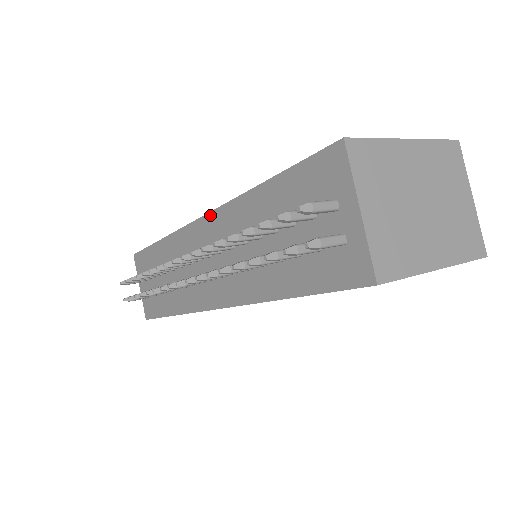
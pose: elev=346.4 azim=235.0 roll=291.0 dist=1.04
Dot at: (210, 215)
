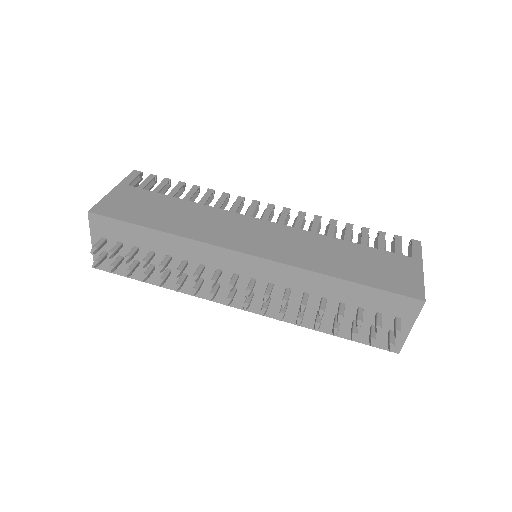
Dot at: (270, 262)
